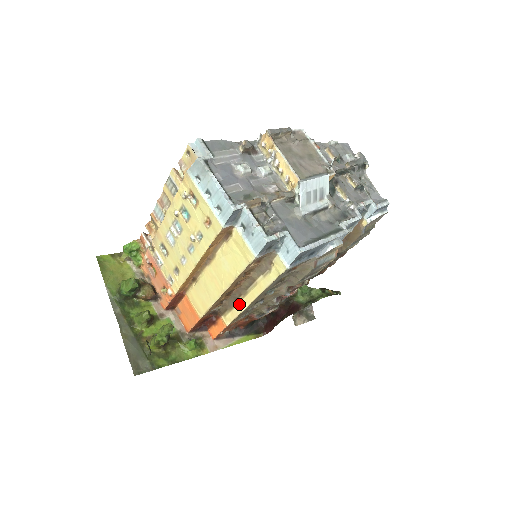
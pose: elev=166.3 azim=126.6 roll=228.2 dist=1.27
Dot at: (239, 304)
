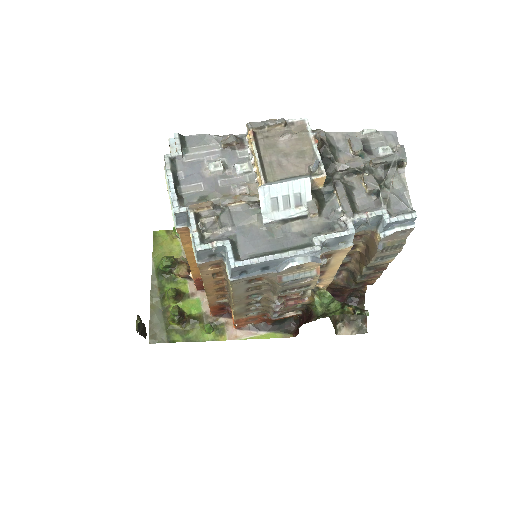
Dot at: occluded
